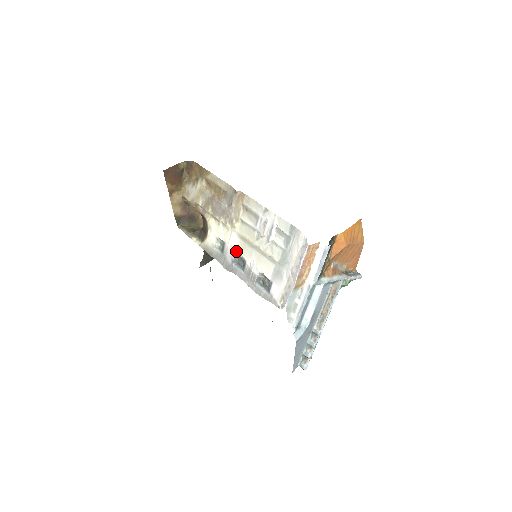
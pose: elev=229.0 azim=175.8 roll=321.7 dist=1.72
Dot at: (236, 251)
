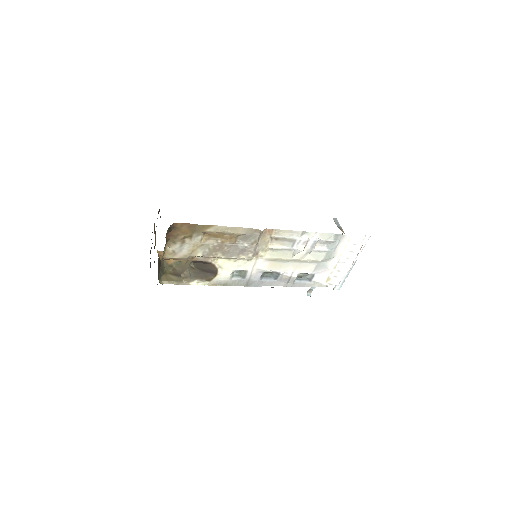
Dot at: (265, 271)
